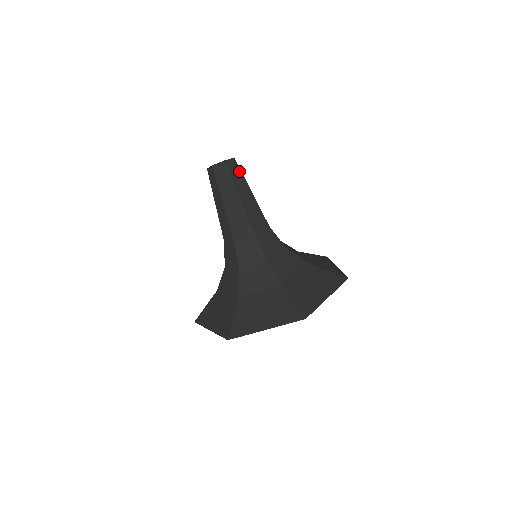
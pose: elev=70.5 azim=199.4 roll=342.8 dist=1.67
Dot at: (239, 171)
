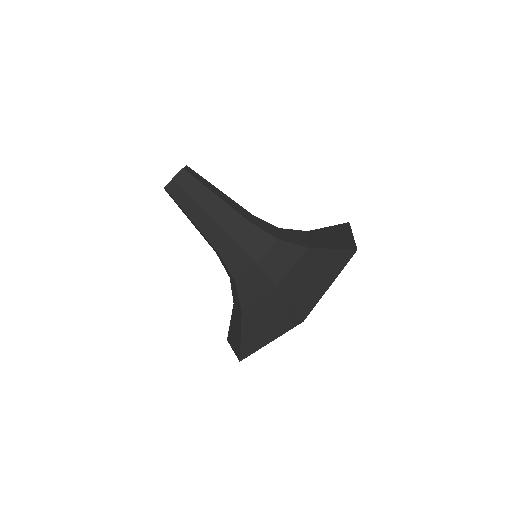
Dot at: (197, 174)
